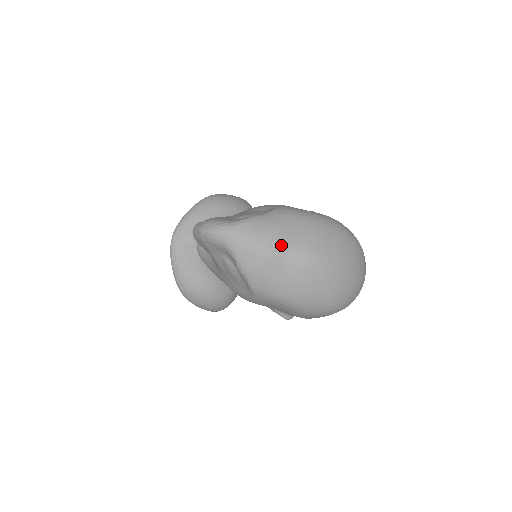
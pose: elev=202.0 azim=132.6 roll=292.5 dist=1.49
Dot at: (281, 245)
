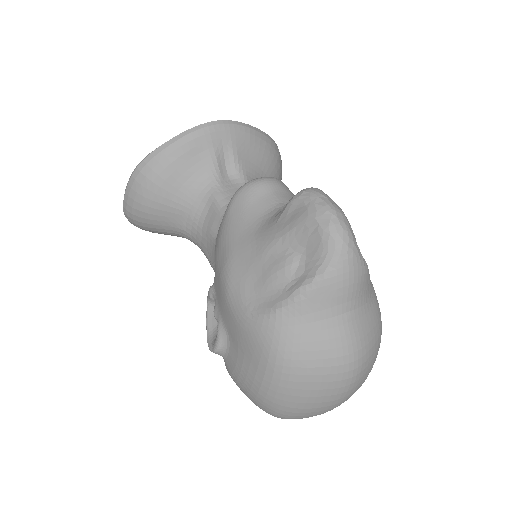
Dot at: (356, 329)
